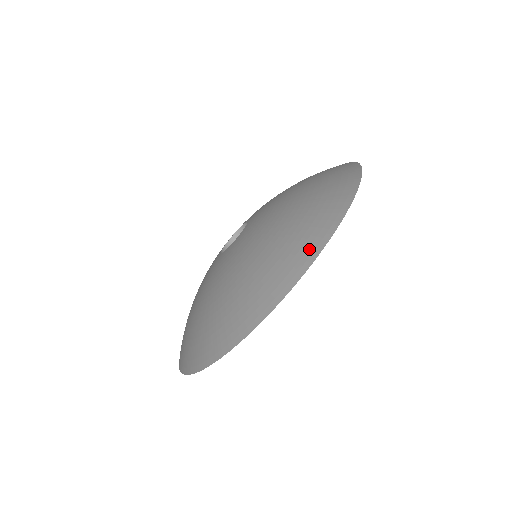
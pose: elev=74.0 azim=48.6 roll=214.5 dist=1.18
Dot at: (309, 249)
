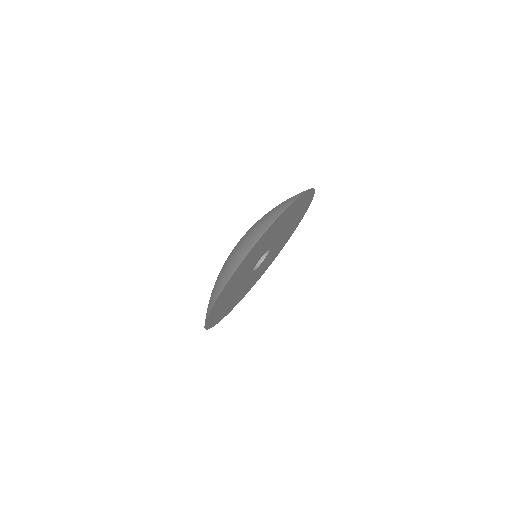
Dot at: (278, 213)
